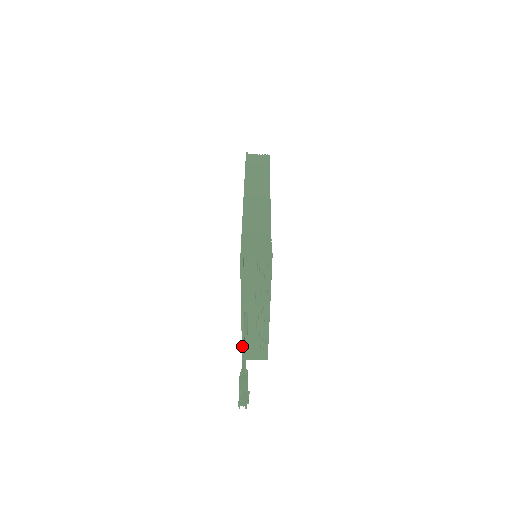
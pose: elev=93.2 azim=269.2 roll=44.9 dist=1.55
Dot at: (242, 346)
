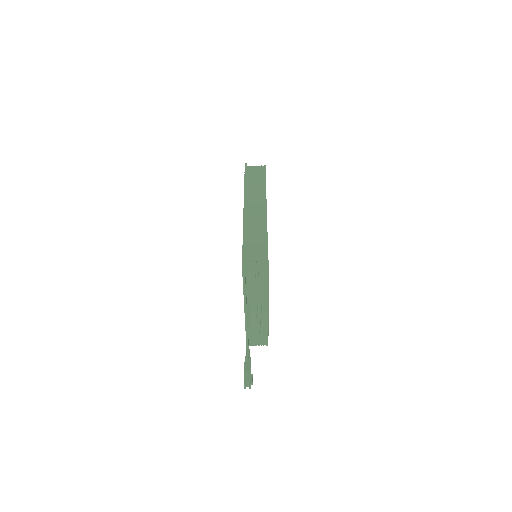
Dot at: (246, 335)
